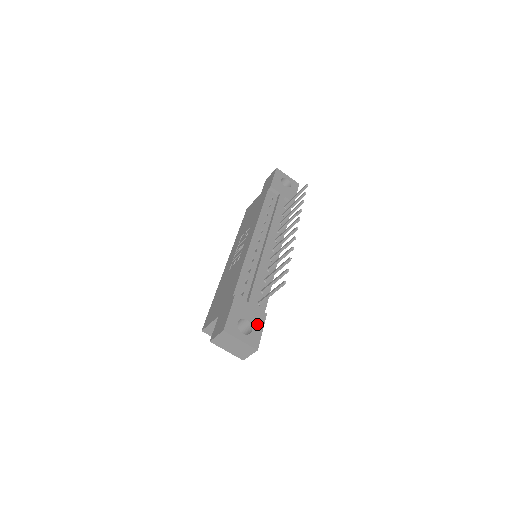
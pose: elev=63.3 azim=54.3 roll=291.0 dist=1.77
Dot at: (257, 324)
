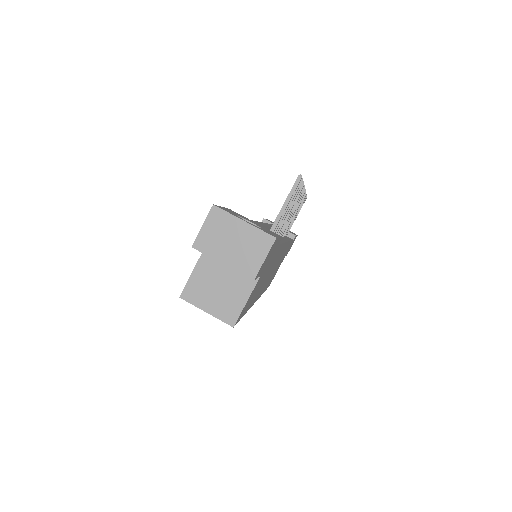
Dot at: (269, 231)
